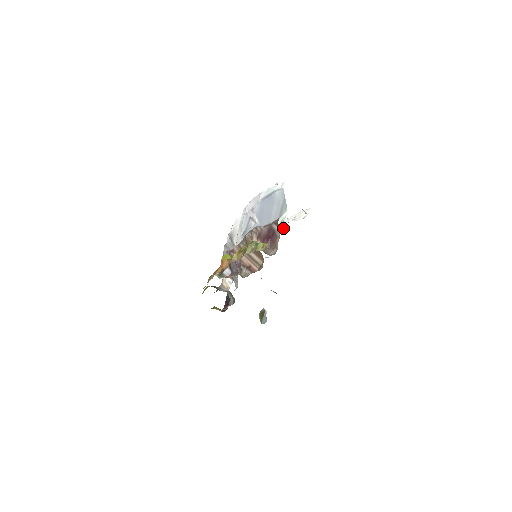
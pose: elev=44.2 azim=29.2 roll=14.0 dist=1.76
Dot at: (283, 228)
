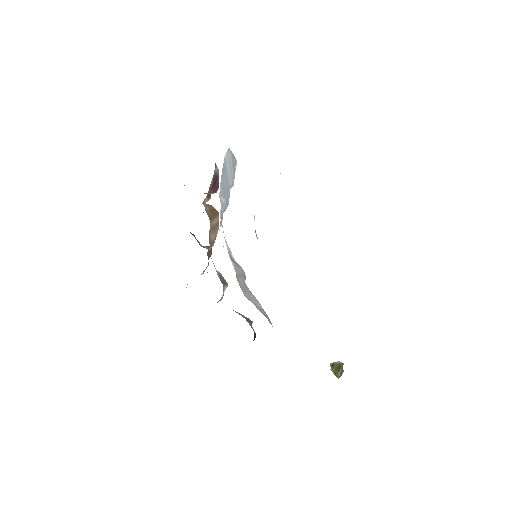
Dot at: occluded
